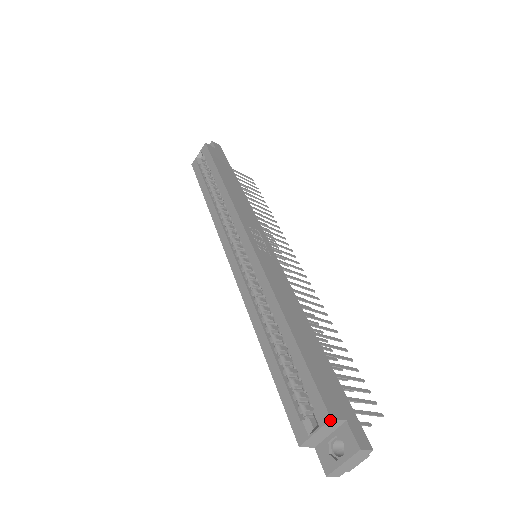
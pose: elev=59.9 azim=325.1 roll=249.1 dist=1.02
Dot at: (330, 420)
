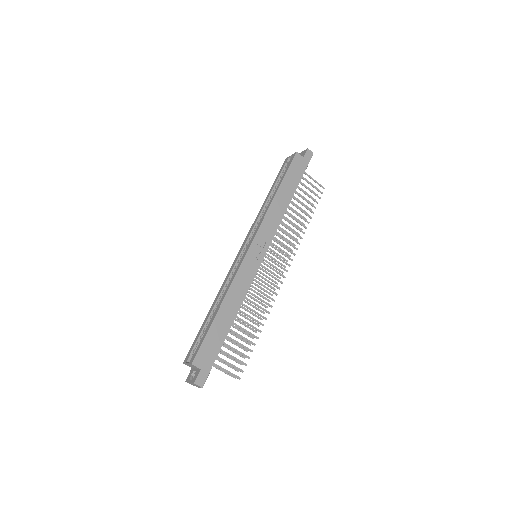
Dot at: (191, 364)
